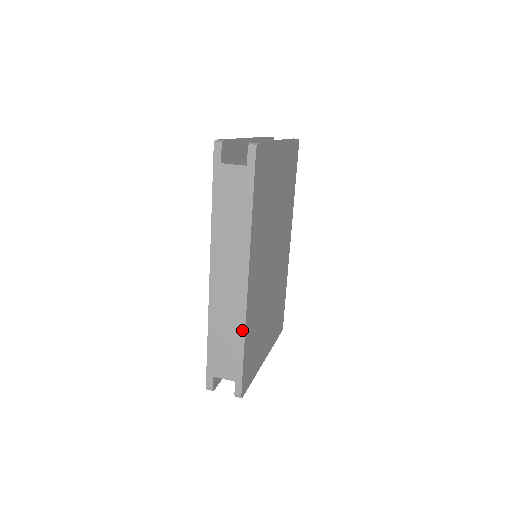
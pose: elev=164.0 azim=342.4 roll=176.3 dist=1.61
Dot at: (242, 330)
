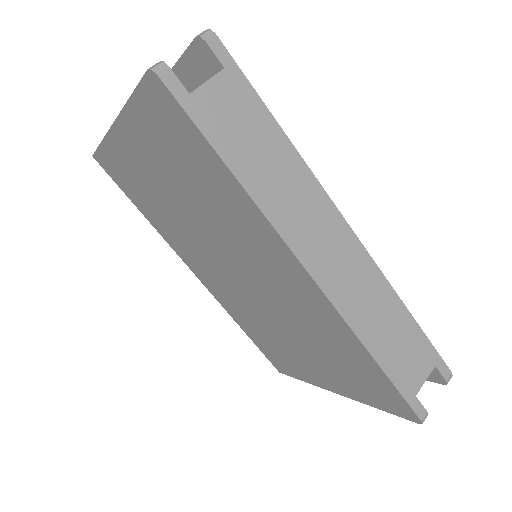
Dot at: (392, 294)
